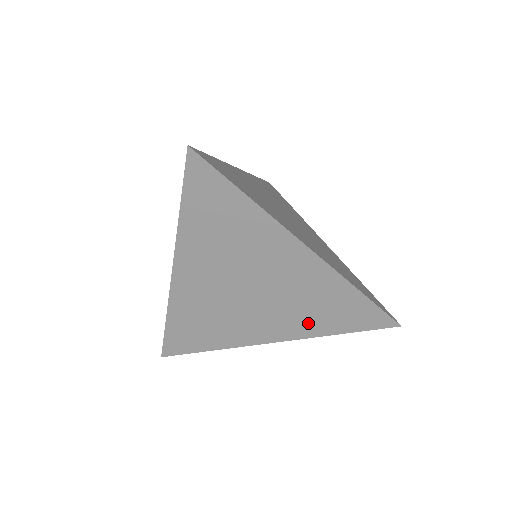
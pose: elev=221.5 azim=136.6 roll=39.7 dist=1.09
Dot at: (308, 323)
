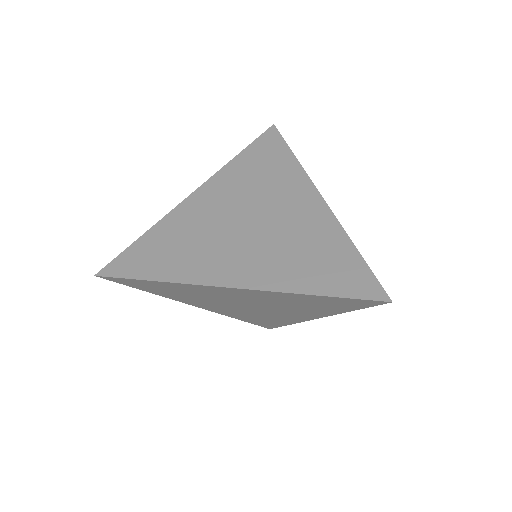
Dot at: (317, 310)
